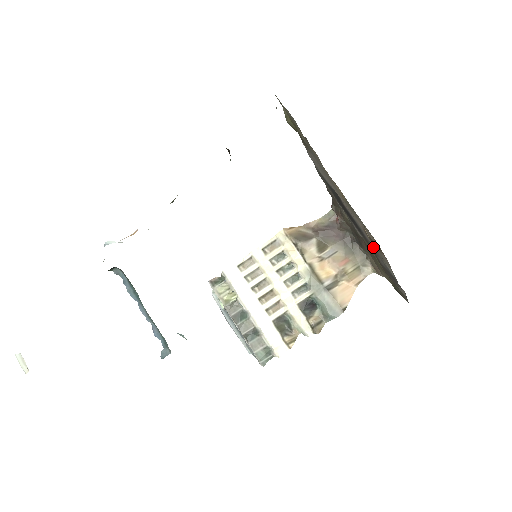
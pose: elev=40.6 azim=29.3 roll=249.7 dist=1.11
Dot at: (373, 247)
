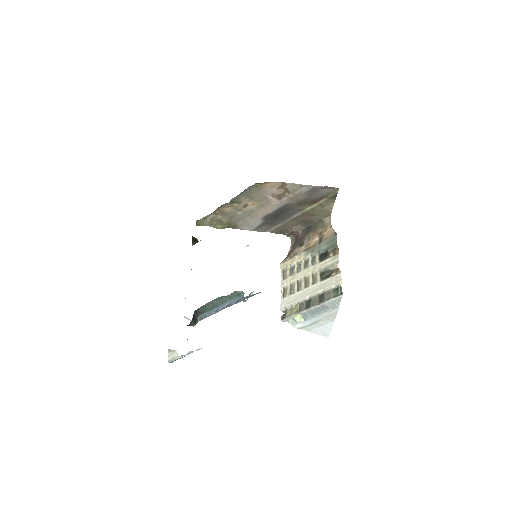
Dot at: (294, 200)
